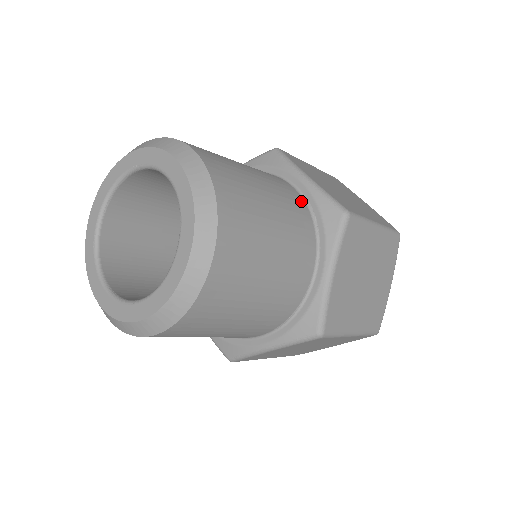
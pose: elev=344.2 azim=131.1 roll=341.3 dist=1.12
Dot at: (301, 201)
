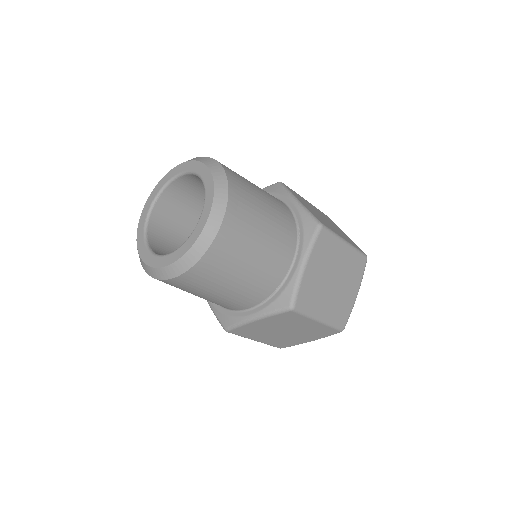
Dot at: (290, 214)
